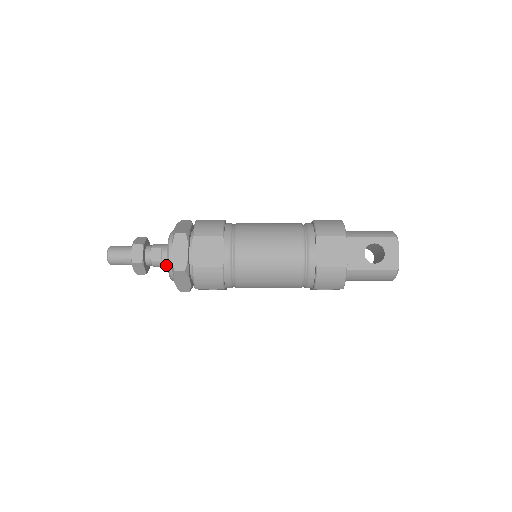
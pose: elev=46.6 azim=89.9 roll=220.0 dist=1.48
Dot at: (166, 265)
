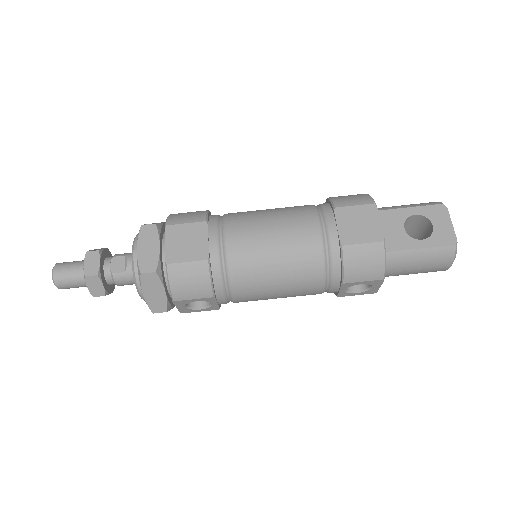
Dot at: (133, 278)
